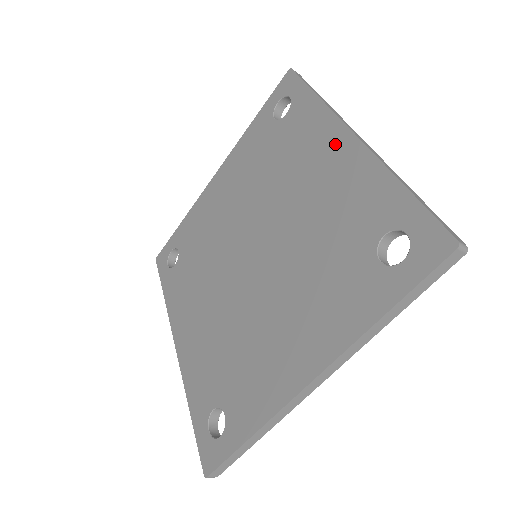
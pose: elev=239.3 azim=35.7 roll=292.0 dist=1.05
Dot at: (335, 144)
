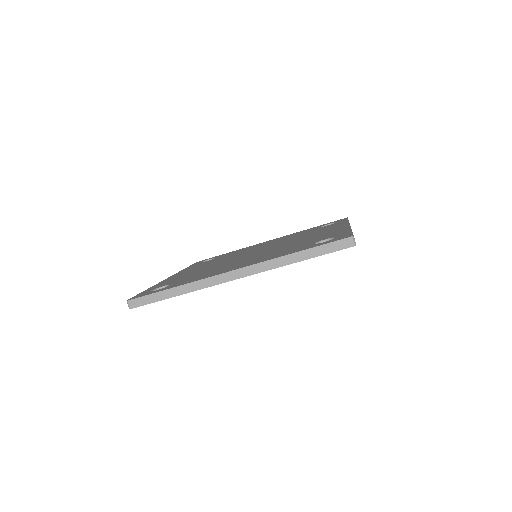
Dot at: (338, 227)
